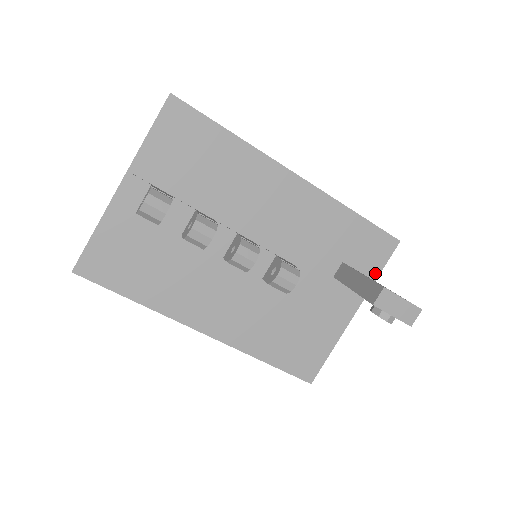
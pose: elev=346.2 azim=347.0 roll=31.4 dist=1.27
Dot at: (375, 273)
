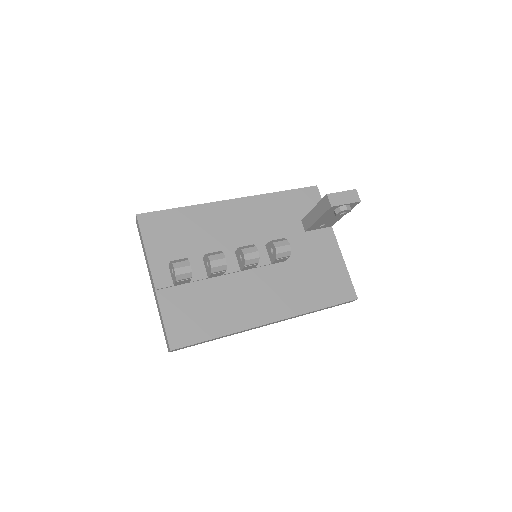
Dot at: occluded
